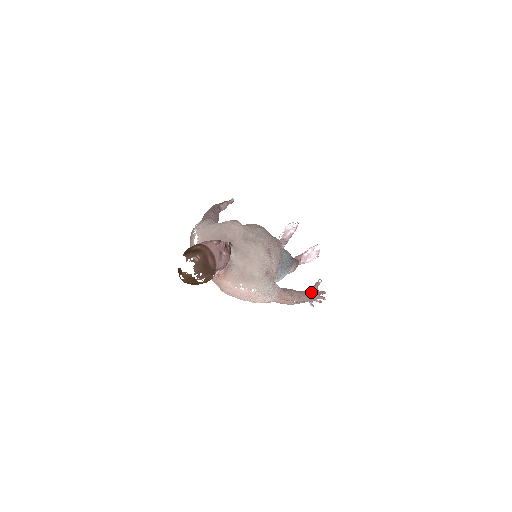
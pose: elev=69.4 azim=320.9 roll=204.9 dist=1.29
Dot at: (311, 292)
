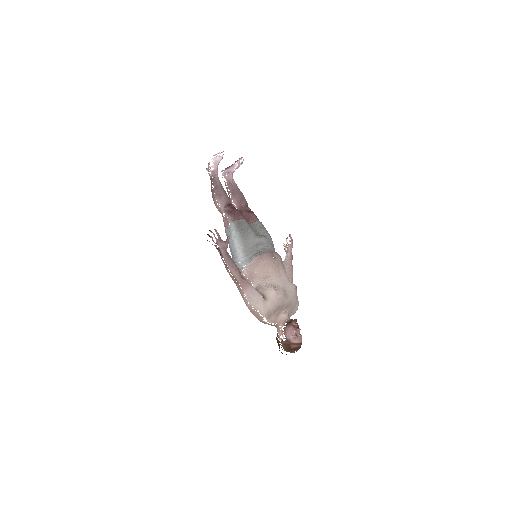
Dot at: occluded
